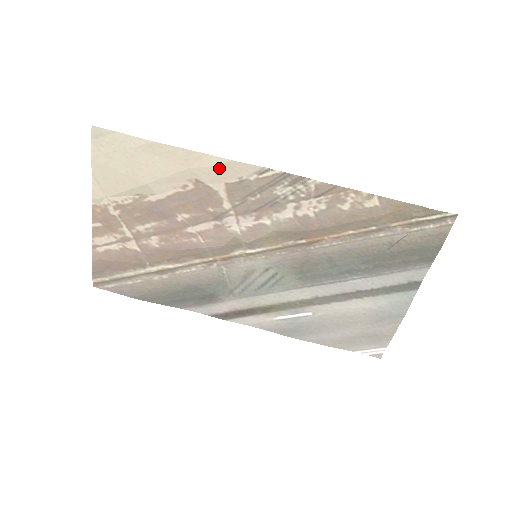
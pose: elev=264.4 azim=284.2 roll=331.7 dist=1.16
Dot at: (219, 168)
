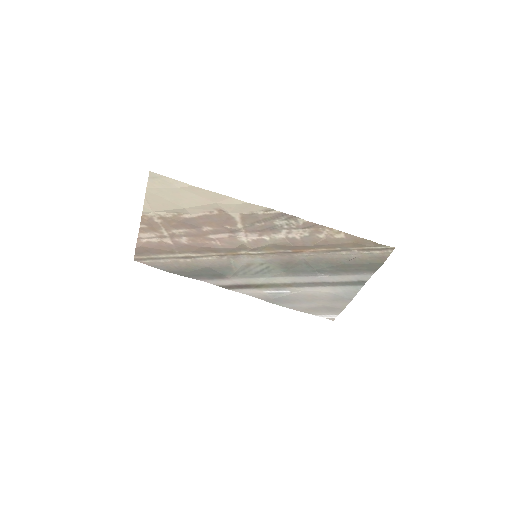
Dot at: (238, 205)
